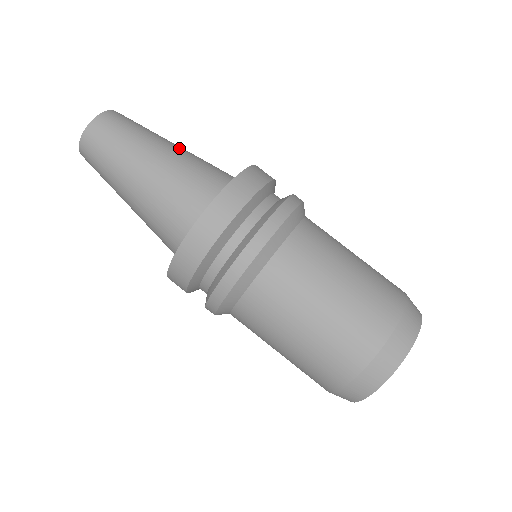
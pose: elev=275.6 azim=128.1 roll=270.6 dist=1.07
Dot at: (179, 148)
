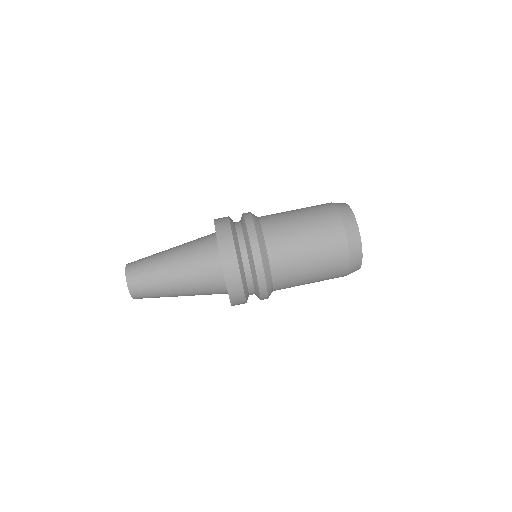
Dot at: (176, 266)
